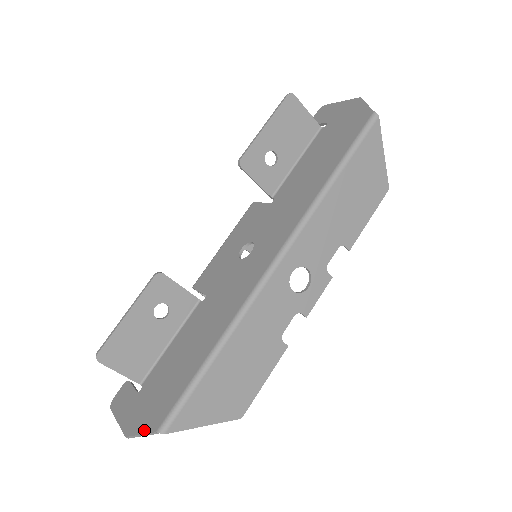
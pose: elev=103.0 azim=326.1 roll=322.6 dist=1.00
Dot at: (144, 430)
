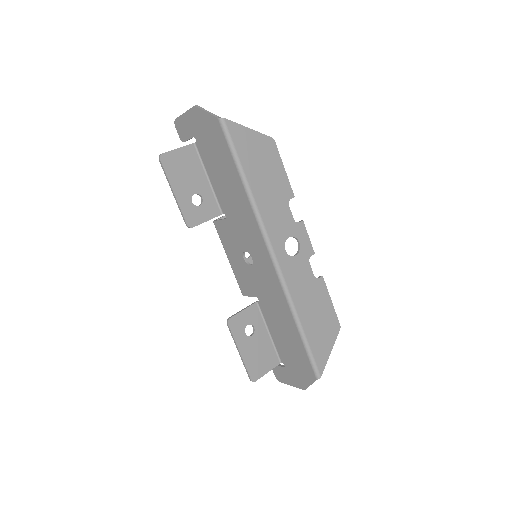
Dot at: (310, 383)
